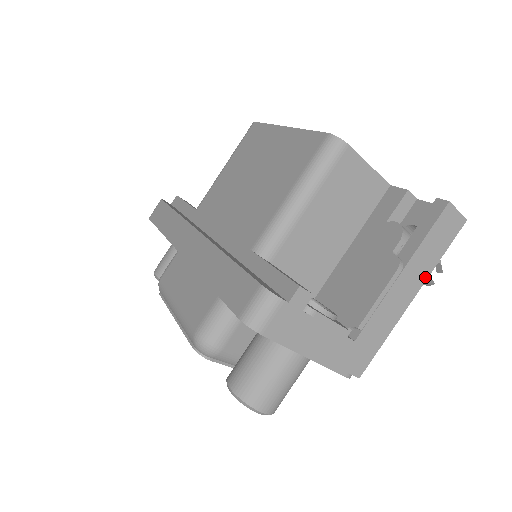
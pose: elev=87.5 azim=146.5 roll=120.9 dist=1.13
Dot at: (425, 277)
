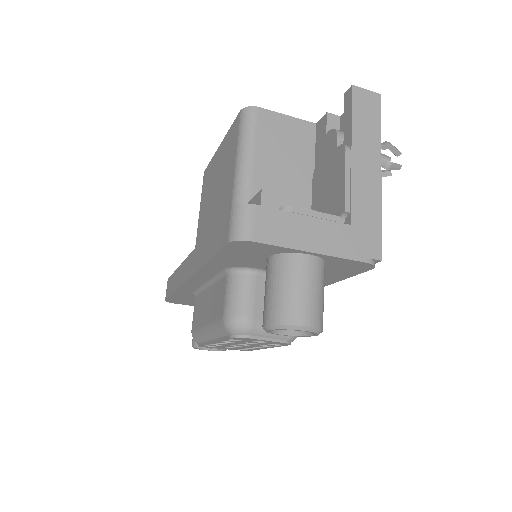
Dot at: (378, 150)
